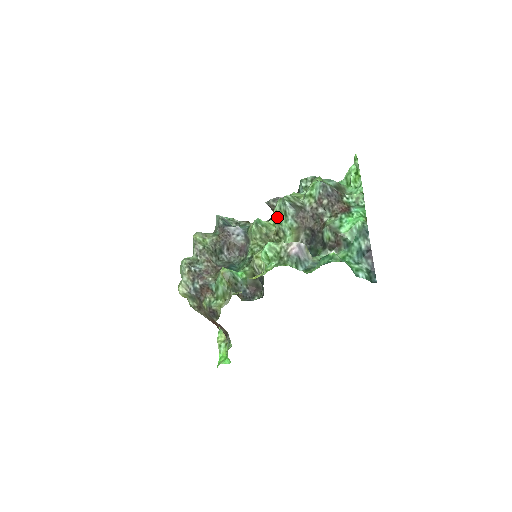
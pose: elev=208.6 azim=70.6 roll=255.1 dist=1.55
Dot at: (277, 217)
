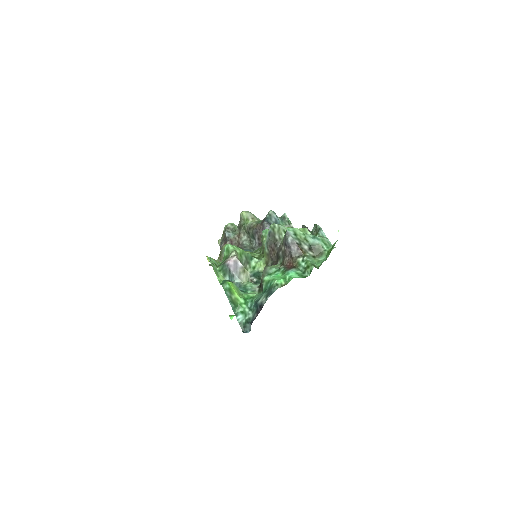
Dot at: occluded
